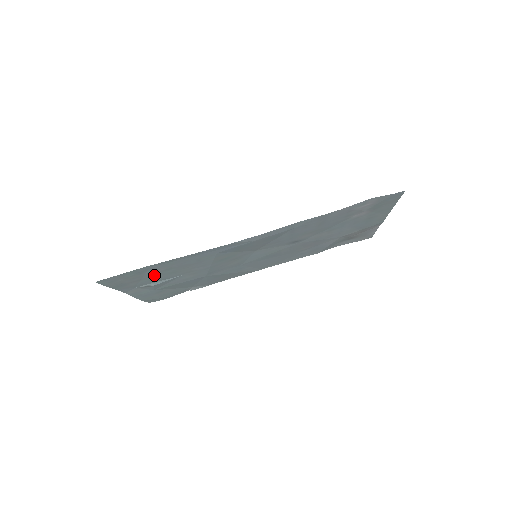
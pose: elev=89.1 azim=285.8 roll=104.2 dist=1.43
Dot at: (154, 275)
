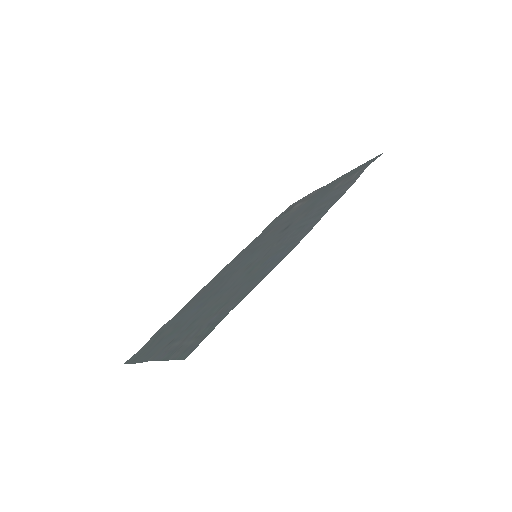
Dot at: (204, 320)
